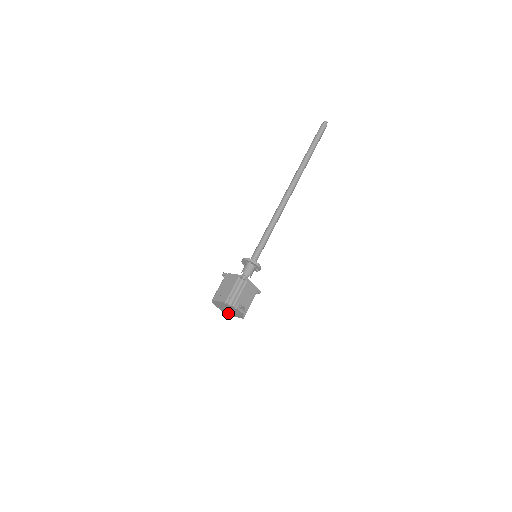
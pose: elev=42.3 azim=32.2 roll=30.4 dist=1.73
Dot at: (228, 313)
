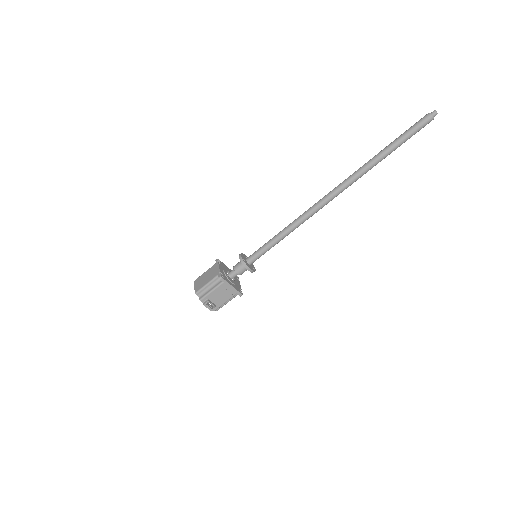
Dot at: occluded
